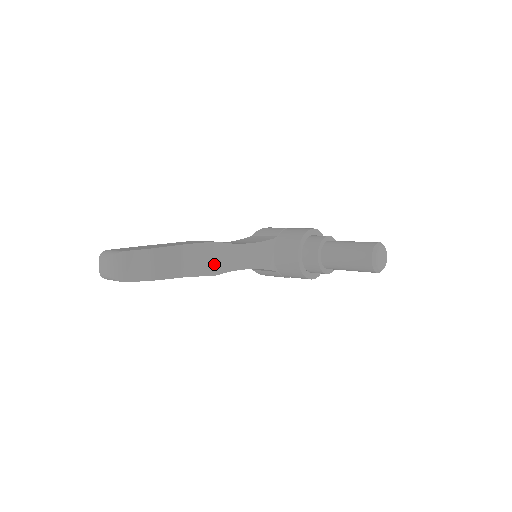
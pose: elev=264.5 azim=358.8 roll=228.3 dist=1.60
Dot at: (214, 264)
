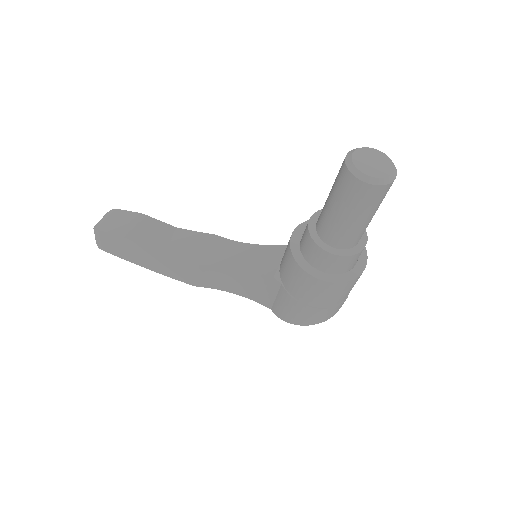
Dot at: (201, 254)
